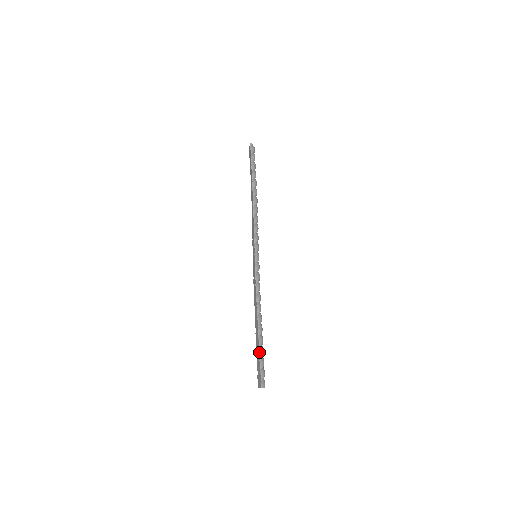
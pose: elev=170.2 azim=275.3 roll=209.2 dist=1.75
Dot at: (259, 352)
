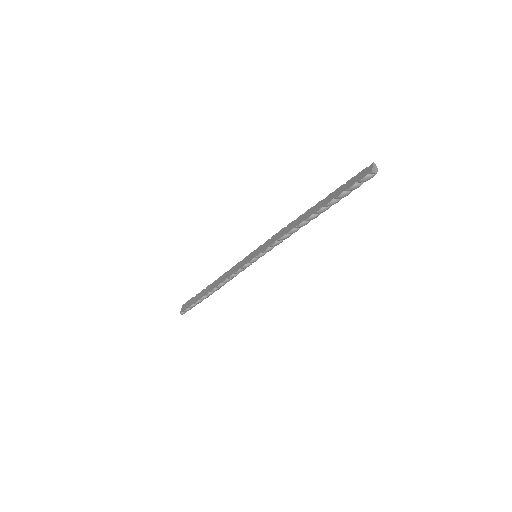
Dot at: (337, 188)
